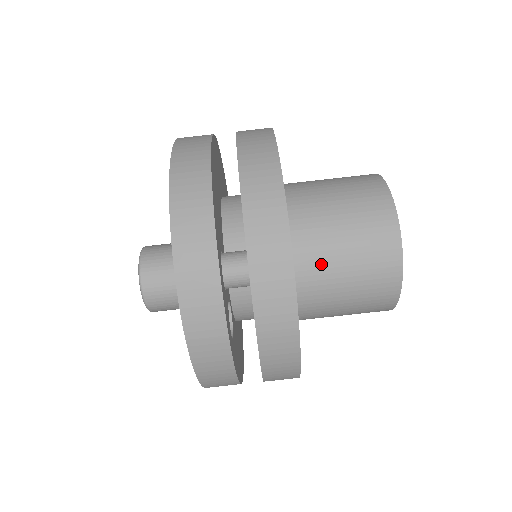
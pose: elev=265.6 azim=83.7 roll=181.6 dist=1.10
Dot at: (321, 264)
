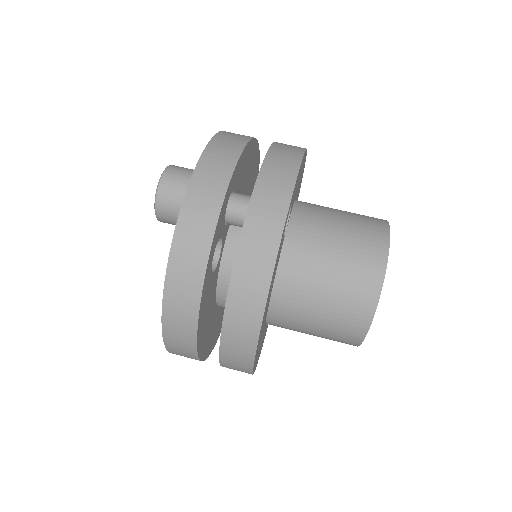
Dot at: (313, 244)
